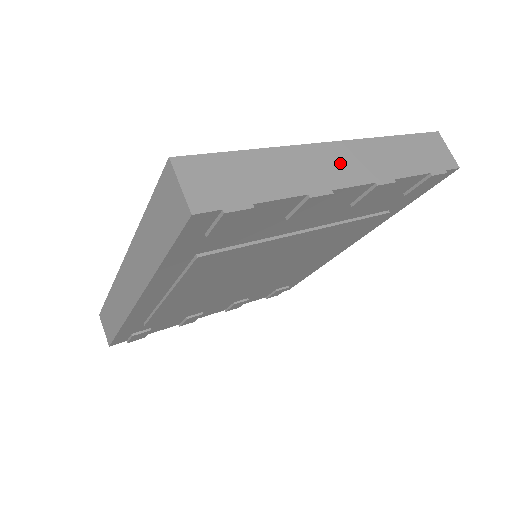
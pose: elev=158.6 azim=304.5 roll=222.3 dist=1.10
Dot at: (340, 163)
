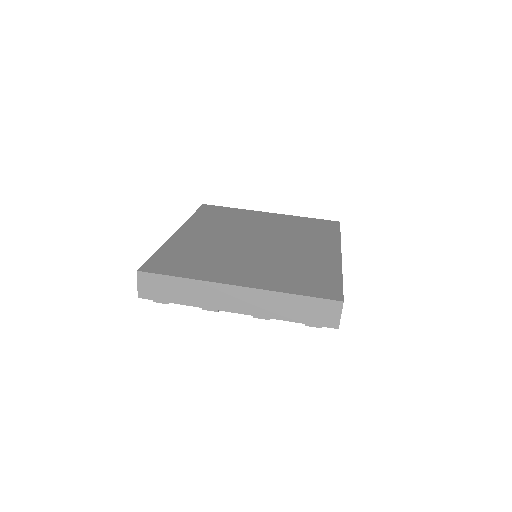
Dot at: (235, 299)
